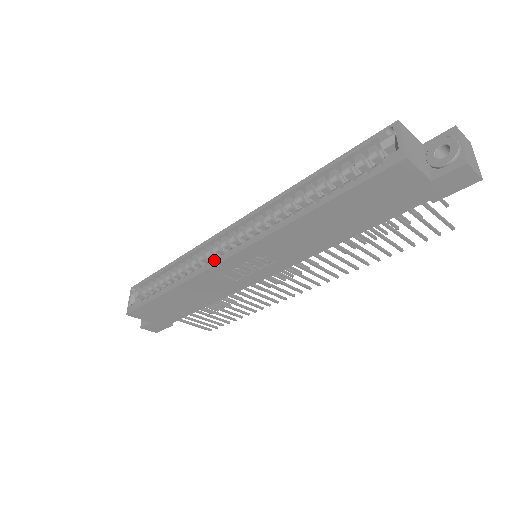
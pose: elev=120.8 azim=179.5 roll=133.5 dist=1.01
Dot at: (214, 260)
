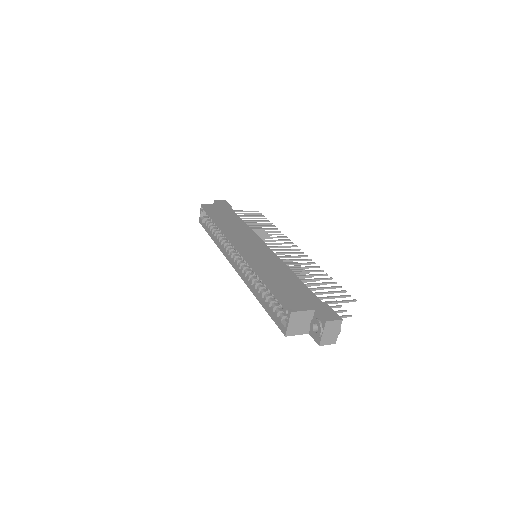
Dot at: (230, 254)
